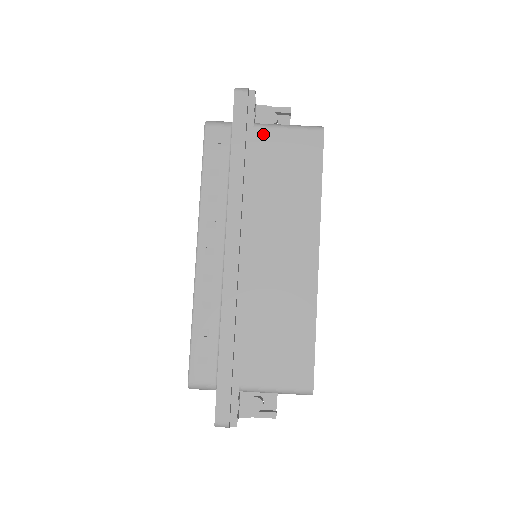
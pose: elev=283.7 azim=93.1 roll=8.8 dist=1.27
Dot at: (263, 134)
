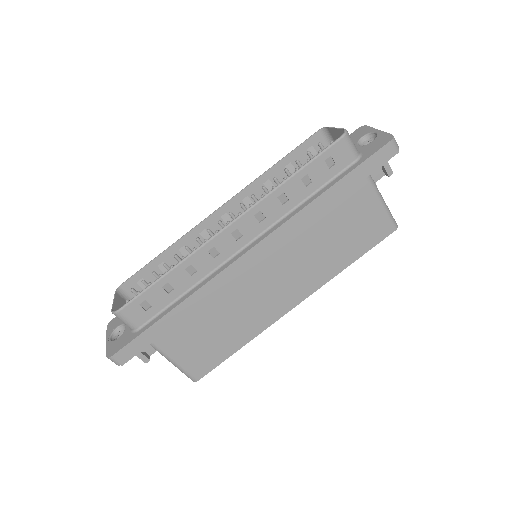
Dot at: (365, 190)
